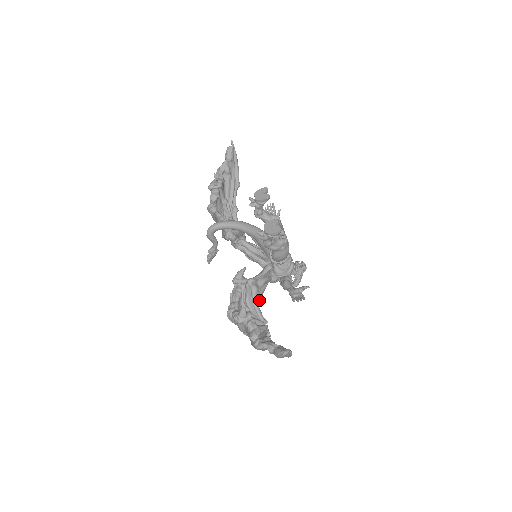
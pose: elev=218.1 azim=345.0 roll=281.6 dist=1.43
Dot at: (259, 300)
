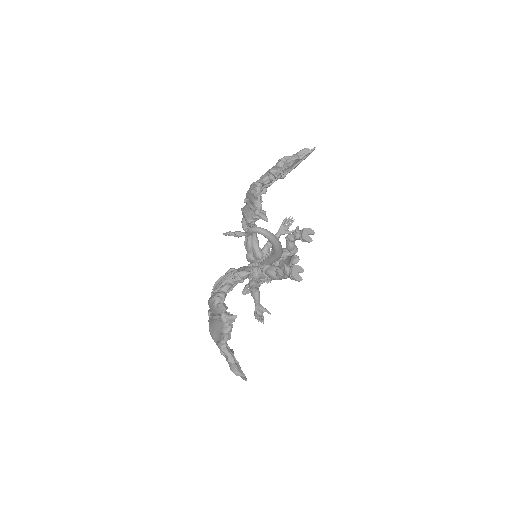
Dot at: occluded
